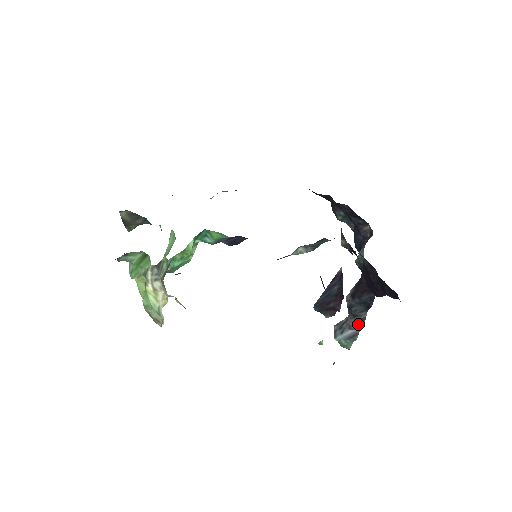
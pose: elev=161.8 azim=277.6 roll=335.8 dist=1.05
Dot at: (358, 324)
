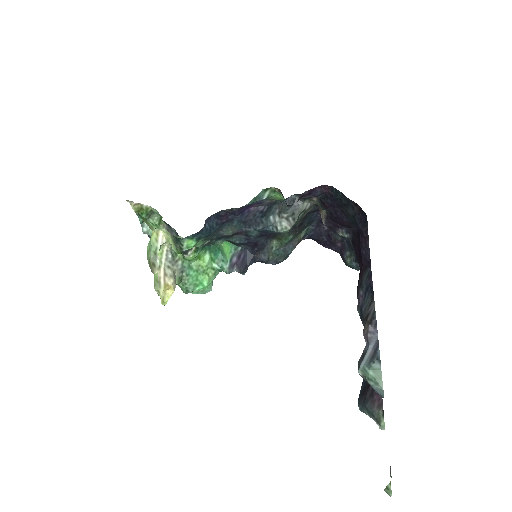
Dot at: (371, 324)
